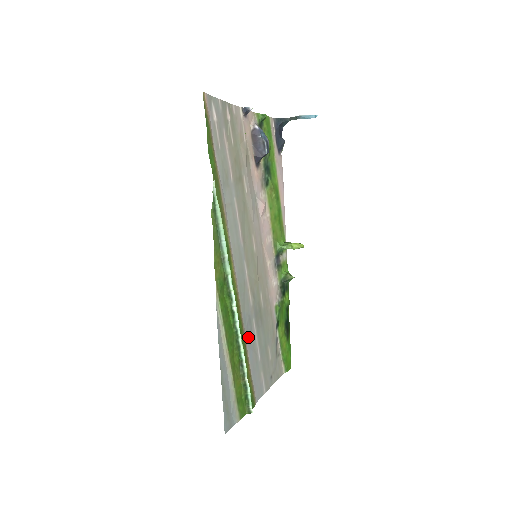
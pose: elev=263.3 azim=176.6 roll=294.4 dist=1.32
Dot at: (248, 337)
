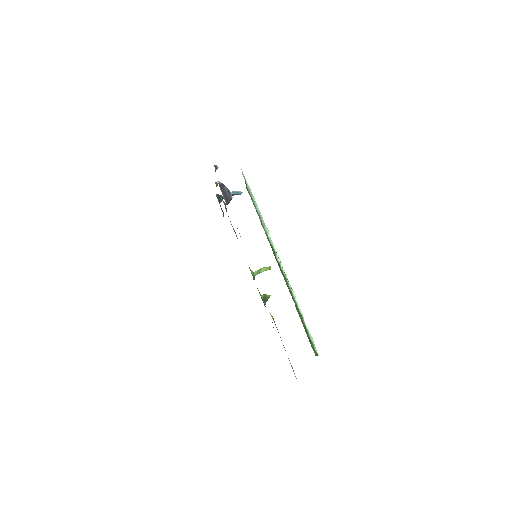
Dot at: occluded
